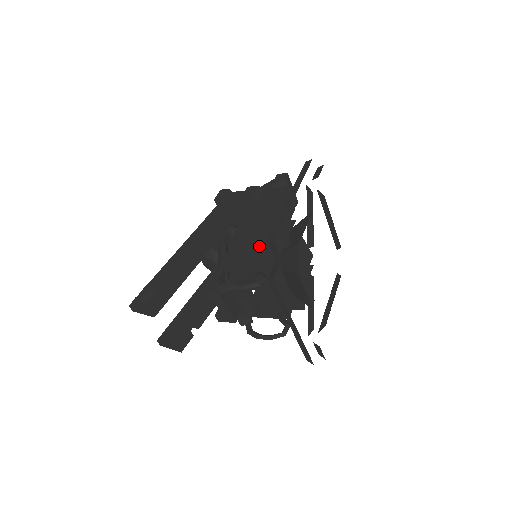
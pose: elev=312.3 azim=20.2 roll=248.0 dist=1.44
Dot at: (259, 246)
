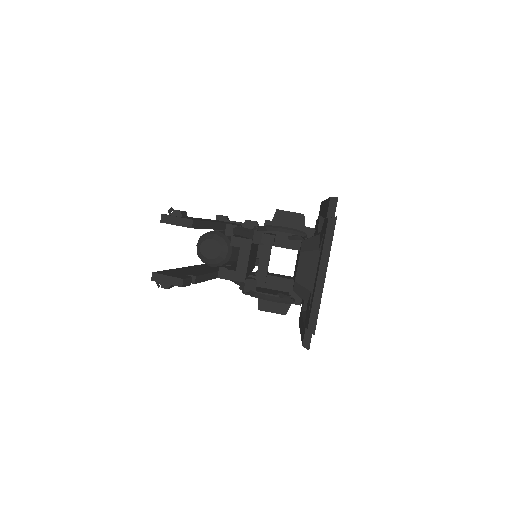
Dot at: occluded
